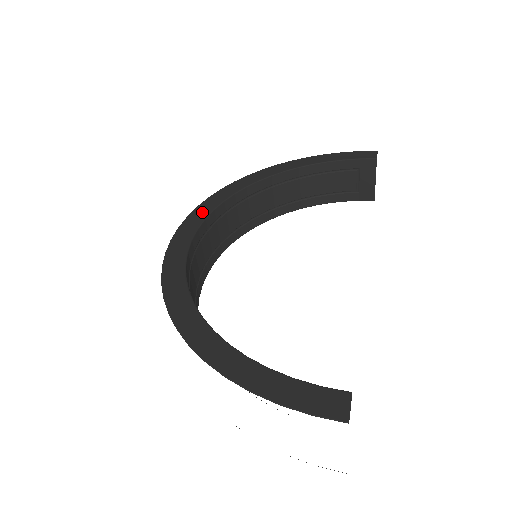
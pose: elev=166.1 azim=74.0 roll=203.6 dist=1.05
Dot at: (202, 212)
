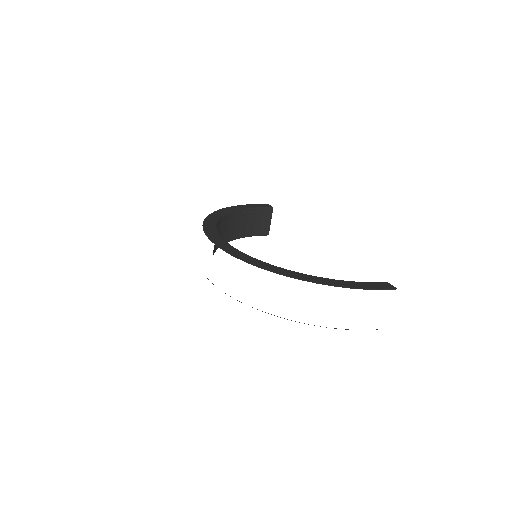
Dot at: (212, 231)
